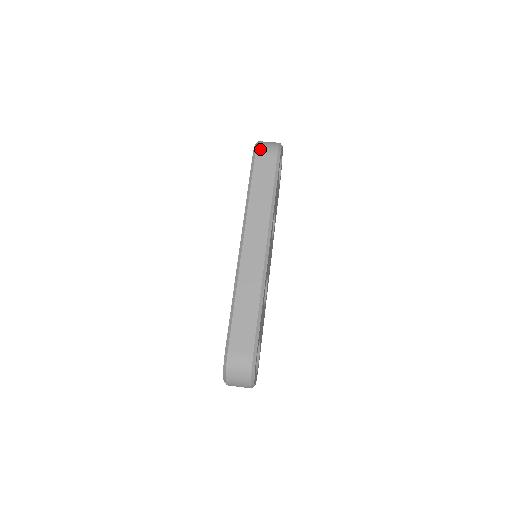
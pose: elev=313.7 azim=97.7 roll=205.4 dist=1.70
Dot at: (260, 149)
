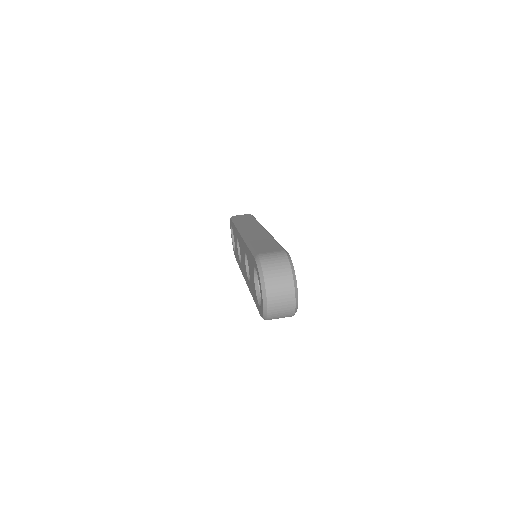
Dot at: occluded
